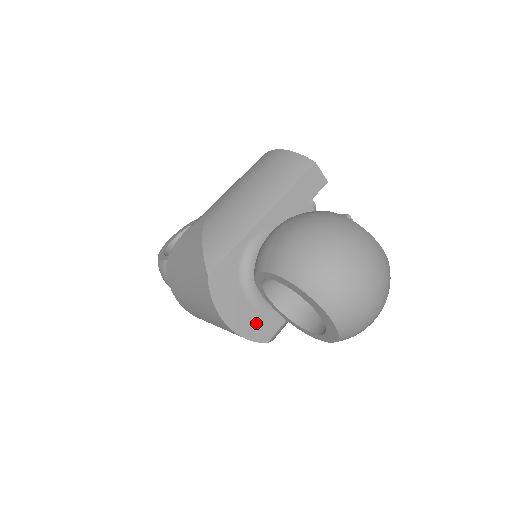
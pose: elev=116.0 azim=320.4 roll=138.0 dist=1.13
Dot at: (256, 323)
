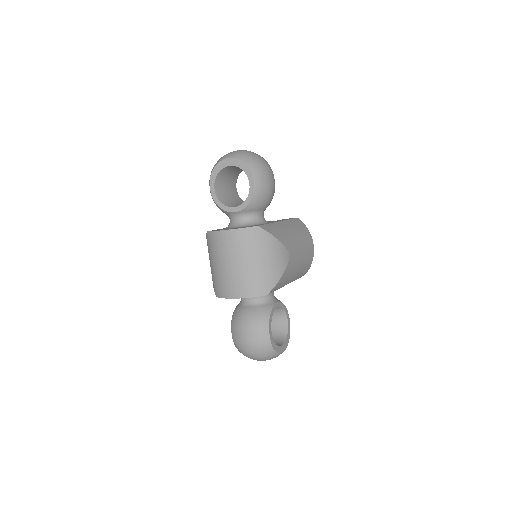
Dot at: occluded
